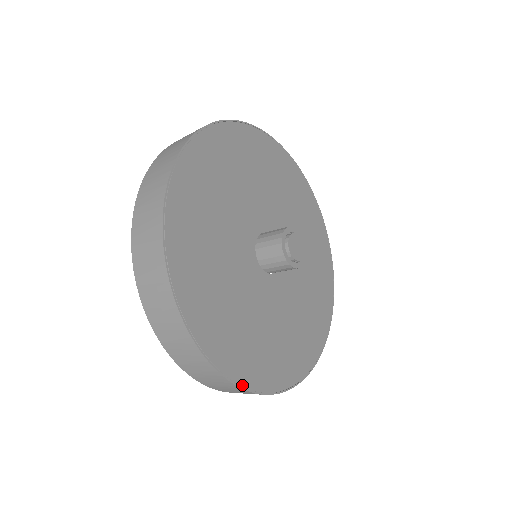
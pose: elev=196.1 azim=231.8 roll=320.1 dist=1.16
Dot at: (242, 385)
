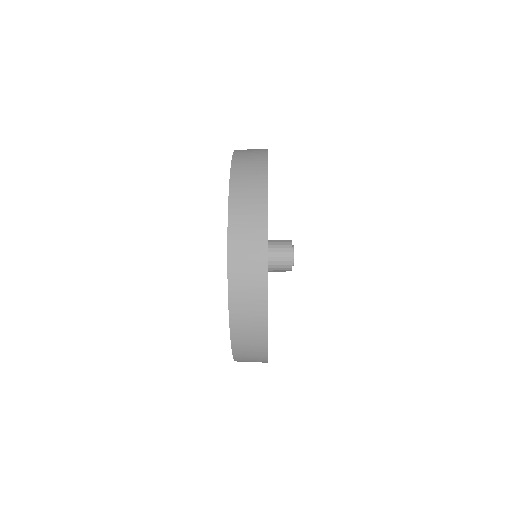
Dot at: occluded
